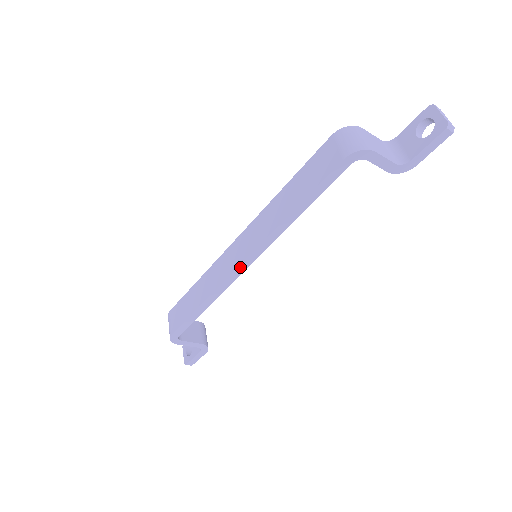
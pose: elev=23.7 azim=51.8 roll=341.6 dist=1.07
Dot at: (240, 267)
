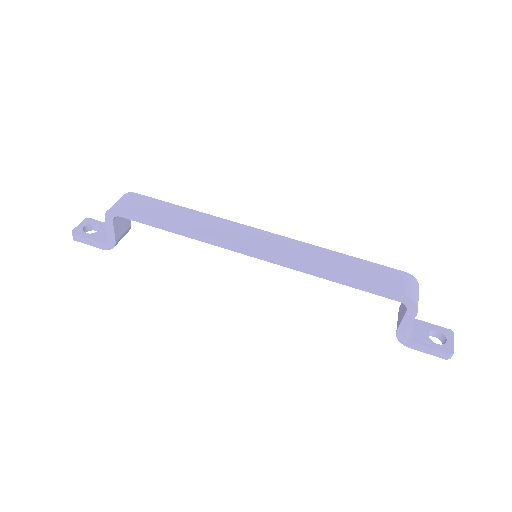
Dot at: (247, 249)
